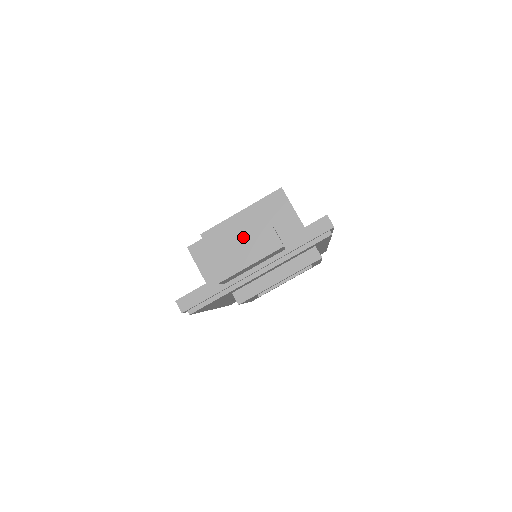
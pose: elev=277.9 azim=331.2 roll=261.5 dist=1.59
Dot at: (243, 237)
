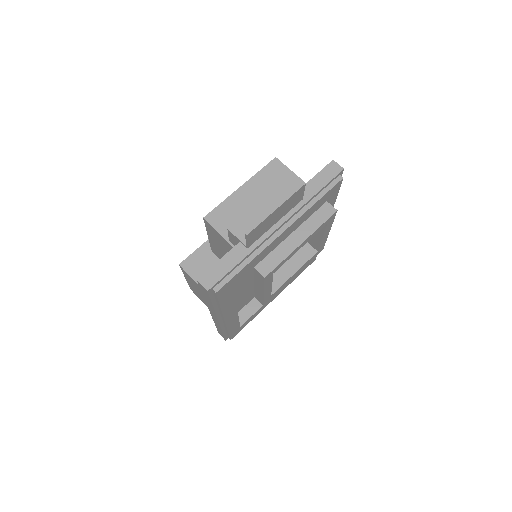
Dot at: occluded
